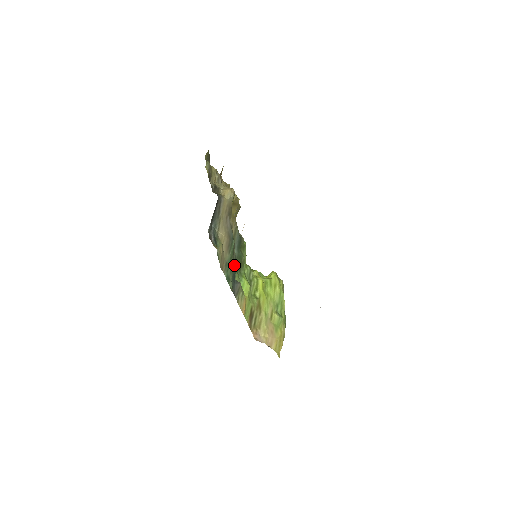
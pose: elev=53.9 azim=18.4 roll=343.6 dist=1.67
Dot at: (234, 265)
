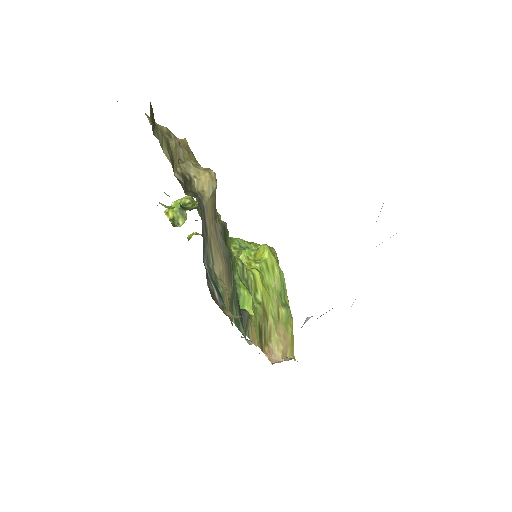
Dot at: (236, 291)
